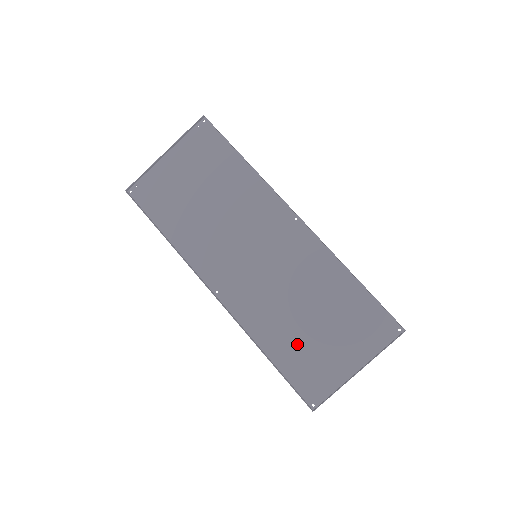
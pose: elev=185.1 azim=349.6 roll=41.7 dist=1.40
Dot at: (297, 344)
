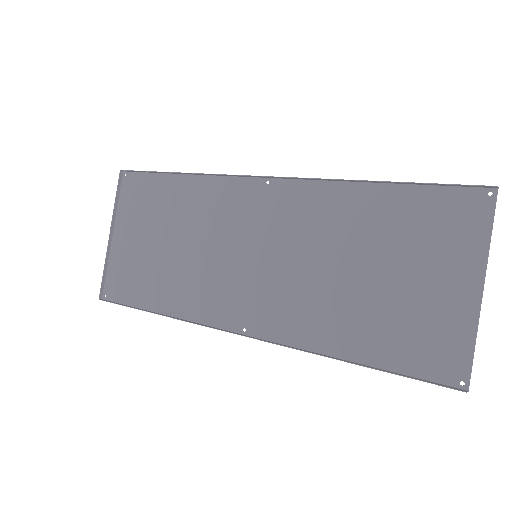
Dot at: (376, 318)
